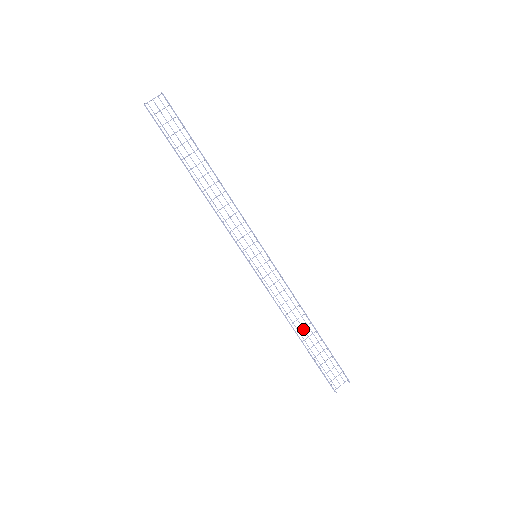
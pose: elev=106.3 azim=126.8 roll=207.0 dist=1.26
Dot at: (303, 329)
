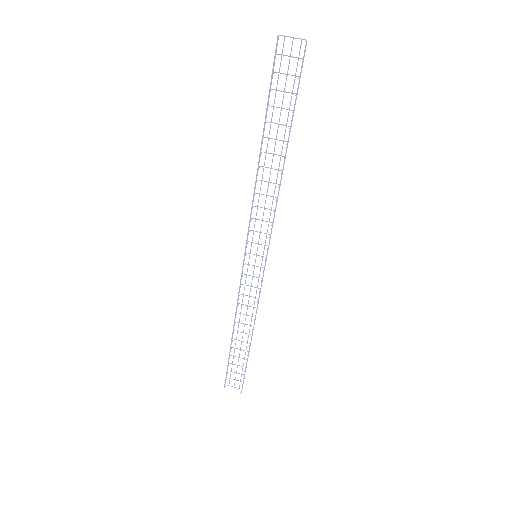
Dot at: occluded
